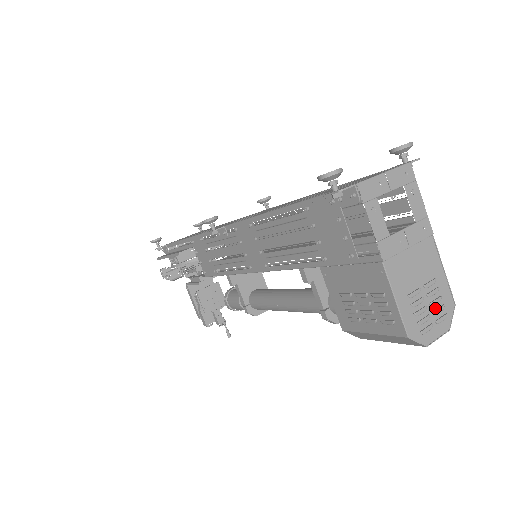
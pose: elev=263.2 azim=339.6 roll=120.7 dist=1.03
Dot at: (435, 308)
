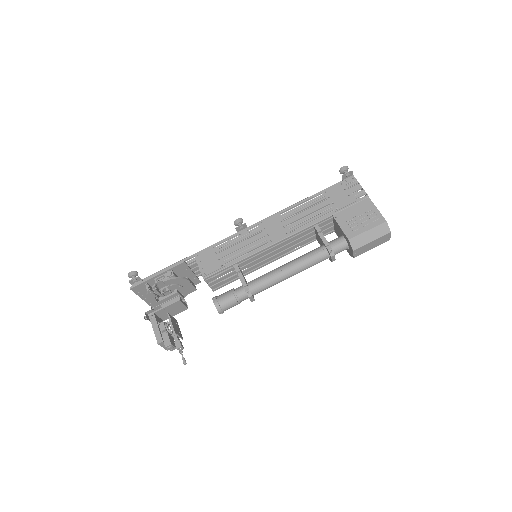
Dot at: occluded
